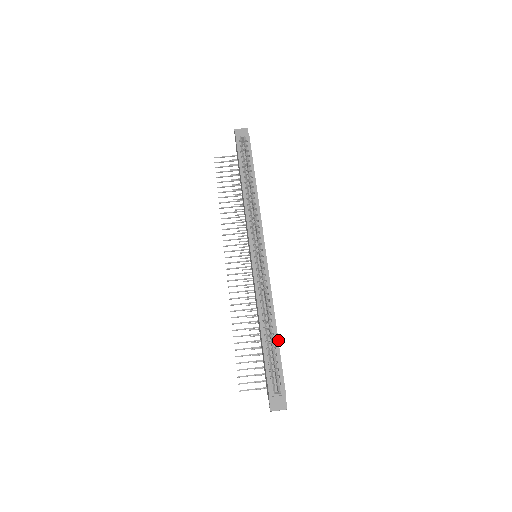
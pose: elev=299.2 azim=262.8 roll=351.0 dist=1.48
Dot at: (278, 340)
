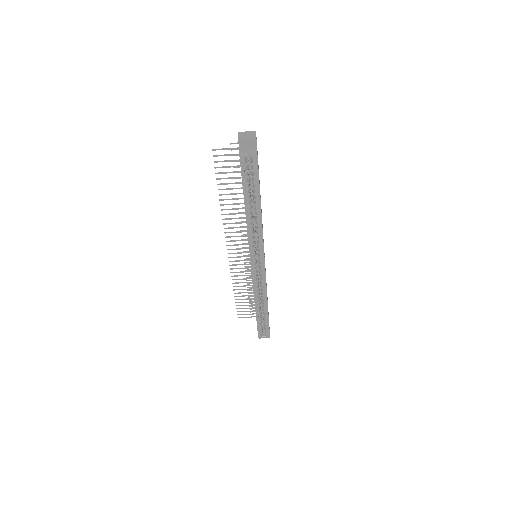
Dot at: (268, 315)
